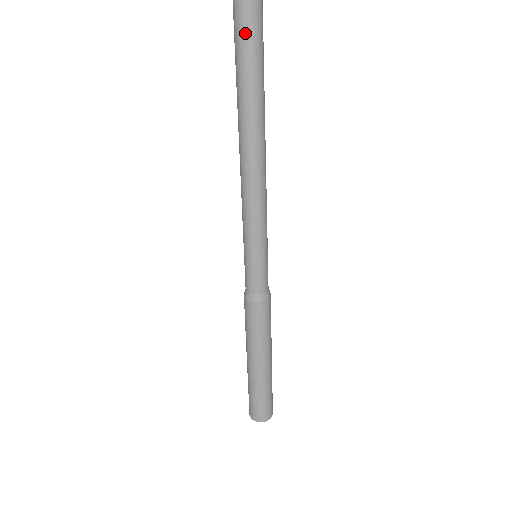
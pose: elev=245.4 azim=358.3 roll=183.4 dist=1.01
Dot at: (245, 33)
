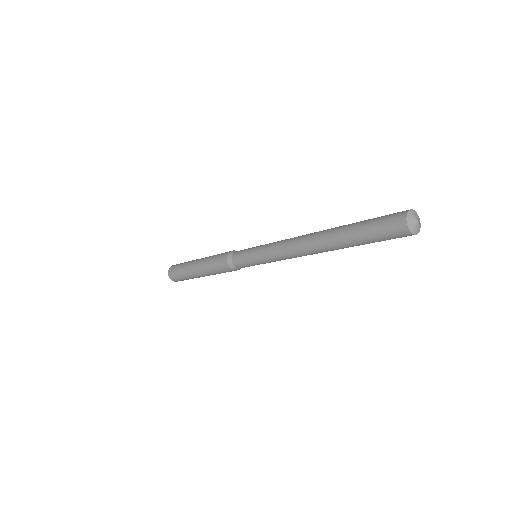
Dot at: (385, 234)
